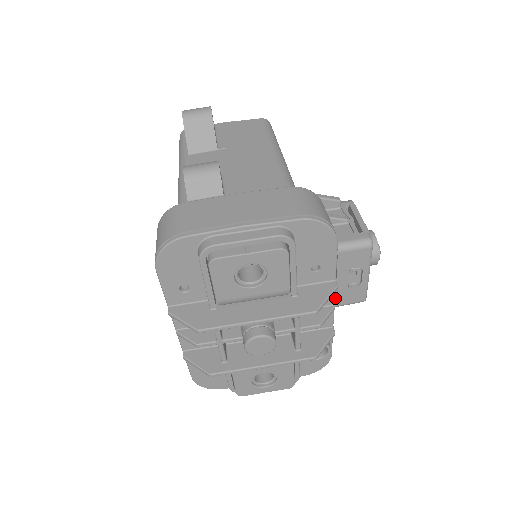
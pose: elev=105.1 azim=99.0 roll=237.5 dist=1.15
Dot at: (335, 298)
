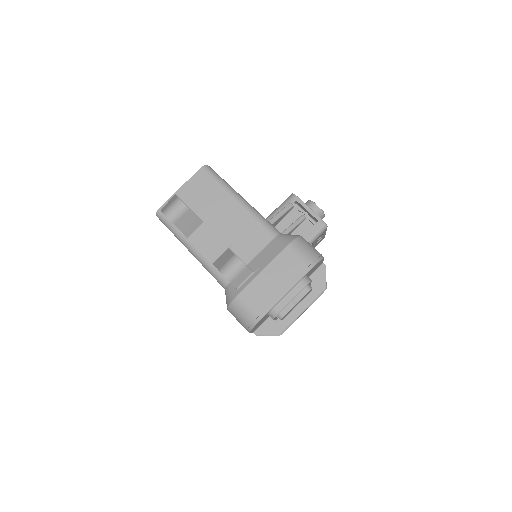
Dot at: occluded
